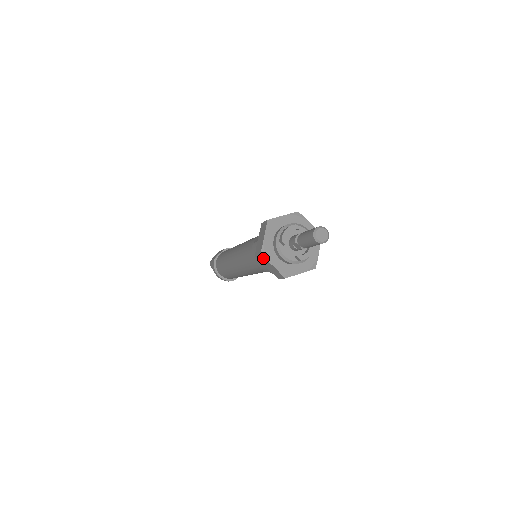
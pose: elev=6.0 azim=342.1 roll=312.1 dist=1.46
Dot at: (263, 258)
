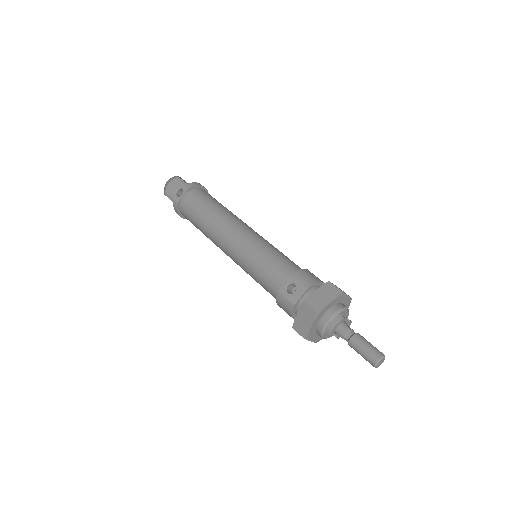
Dot at: (304, 337)
